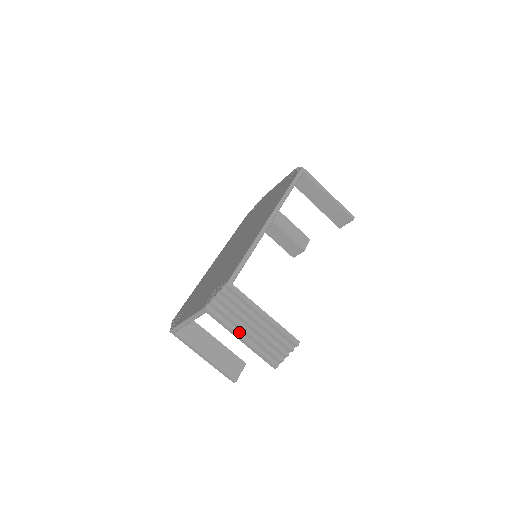
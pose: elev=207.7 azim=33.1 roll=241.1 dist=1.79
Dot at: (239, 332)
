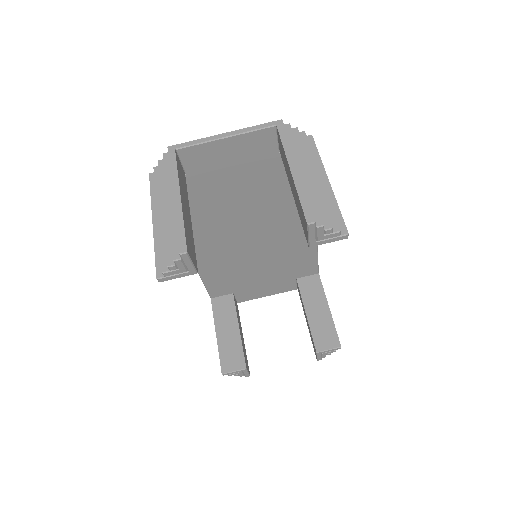
Dot at: (296, 163)
